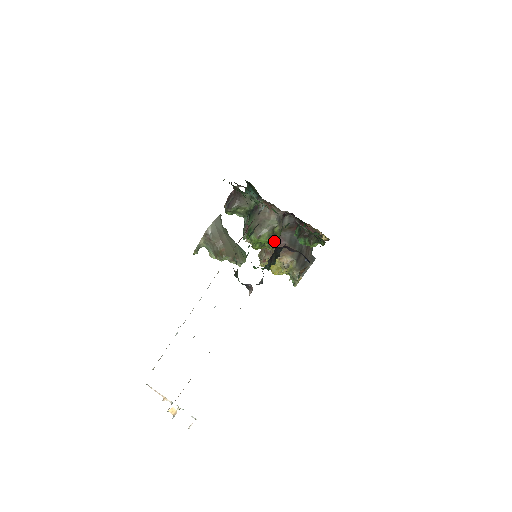
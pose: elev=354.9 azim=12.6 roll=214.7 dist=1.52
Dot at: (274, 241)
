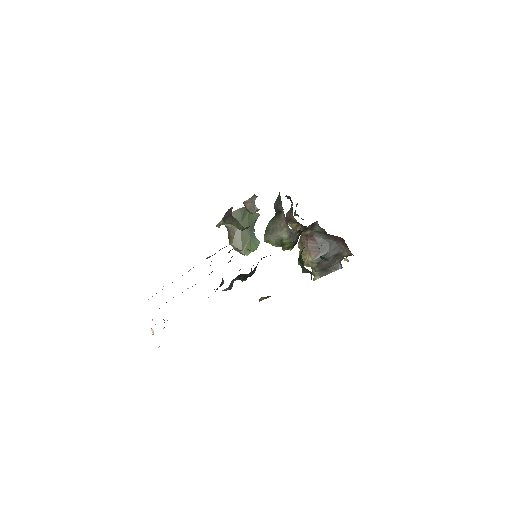
Dot at: (285, 247)
